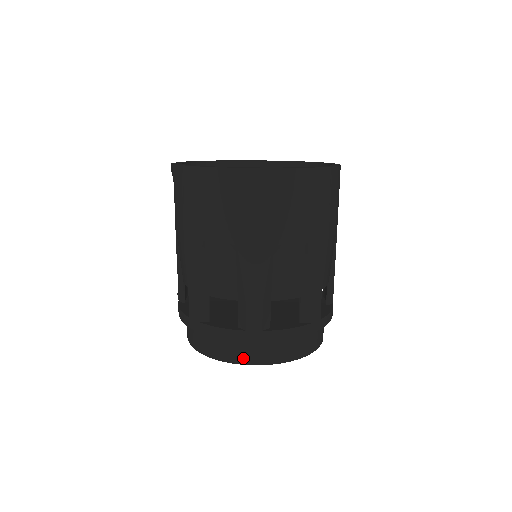
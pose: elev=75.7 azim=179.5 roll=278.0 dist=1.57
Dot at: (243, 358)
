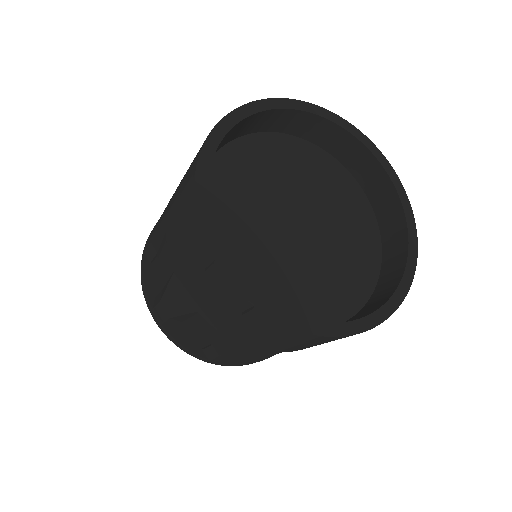
Dot at: occluded
